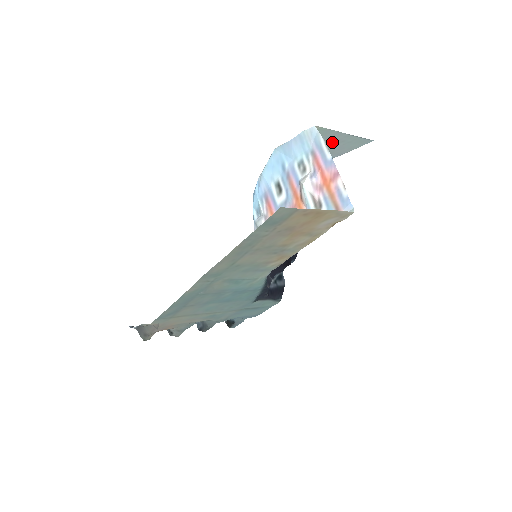
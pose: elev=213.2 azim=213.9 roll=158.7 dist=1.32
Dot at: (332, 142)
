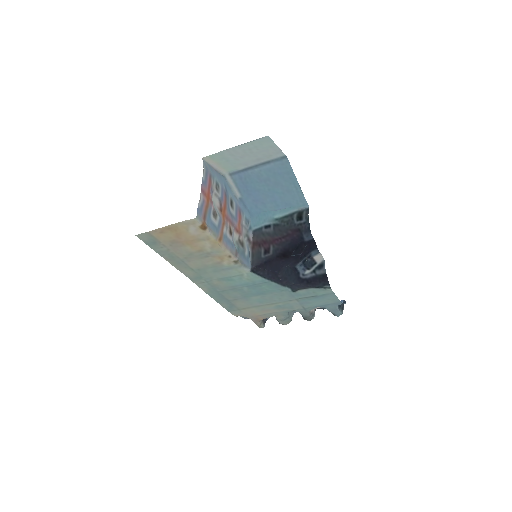
Dot at: (246, 153)
